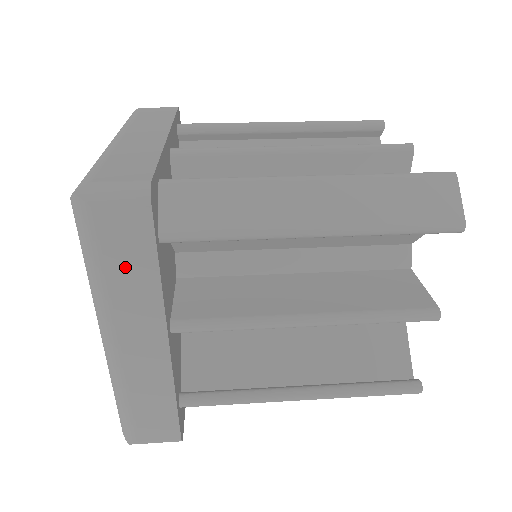
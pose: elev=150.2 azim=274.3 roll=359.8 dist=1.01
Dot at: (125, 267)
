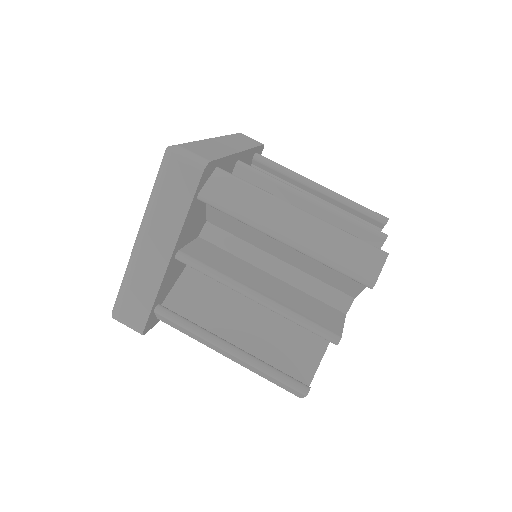
Dot at: (172, 200)
